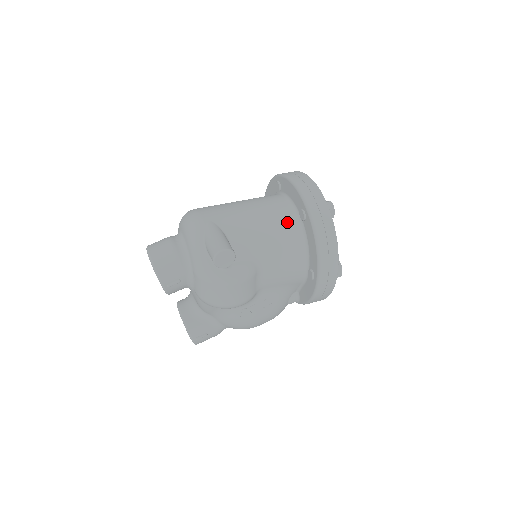
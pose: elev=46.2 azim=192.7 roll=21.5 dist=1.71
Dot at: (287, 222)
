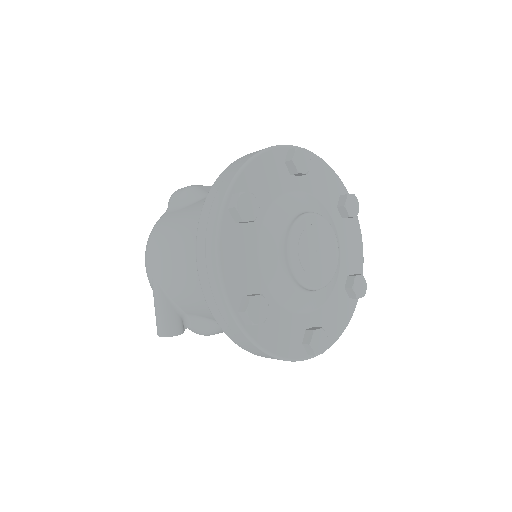
Dot at: occluded
